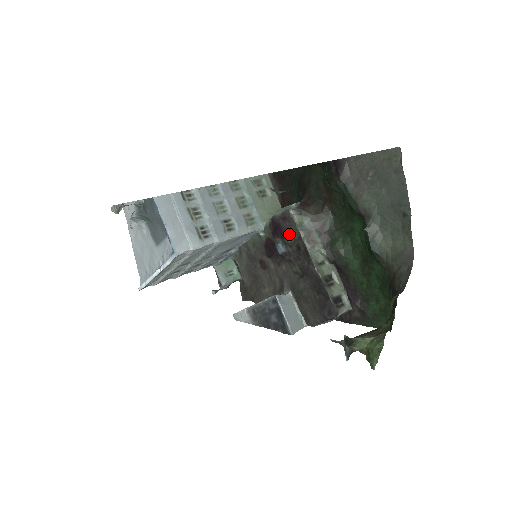
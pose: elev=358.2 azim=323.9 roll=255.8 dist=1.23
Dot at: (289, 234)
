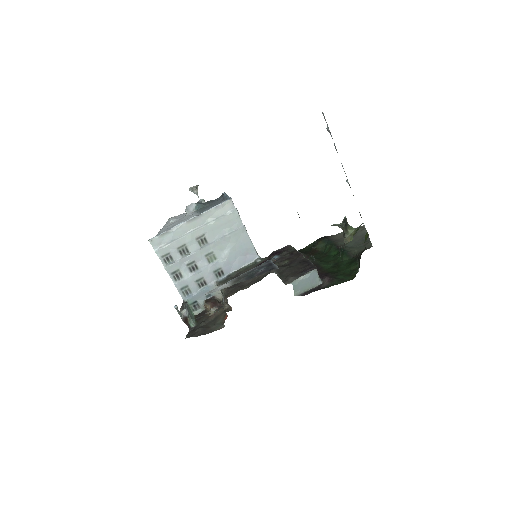
Dot at: (286, 250)
